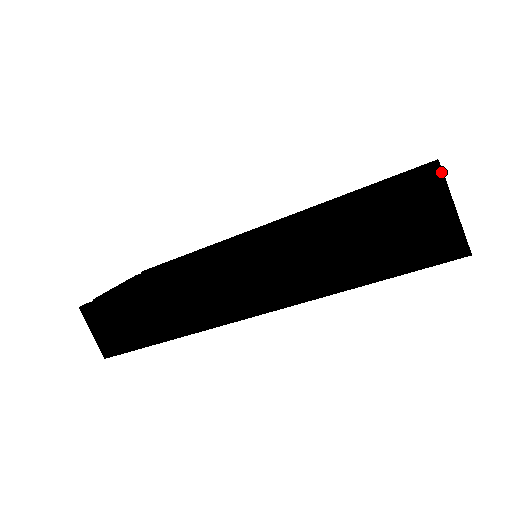
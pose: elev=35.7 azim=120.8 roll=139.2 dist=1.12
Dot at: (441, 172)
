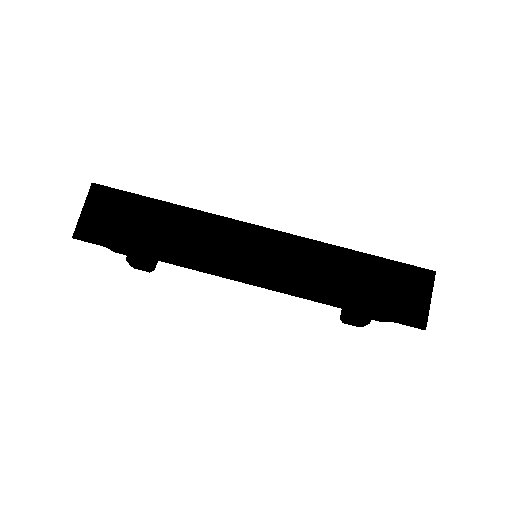
Dot at: occluded
